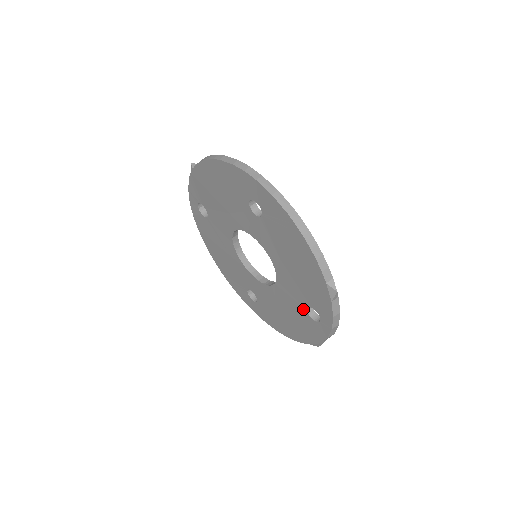
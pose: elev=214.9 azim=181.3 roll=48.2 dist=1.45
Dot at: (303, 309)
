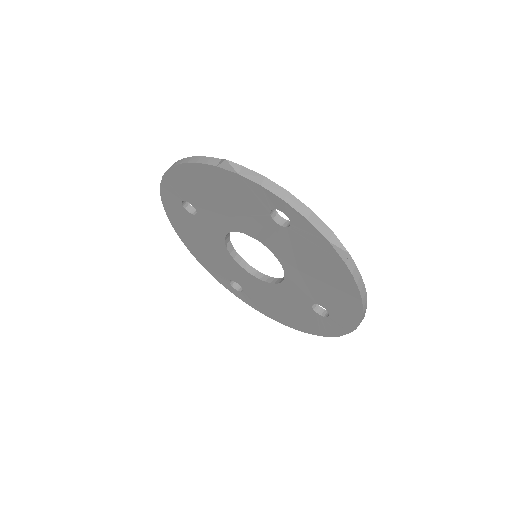
Dot at: (282, 231)
